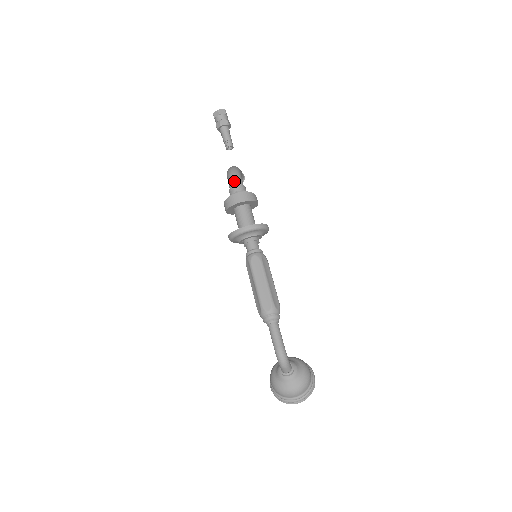
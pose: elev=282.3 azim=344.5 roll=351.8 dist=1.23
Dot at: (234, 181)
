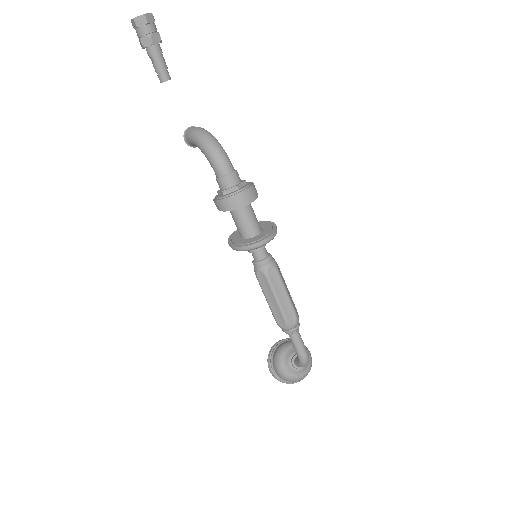
Dot at: (226, 167)
